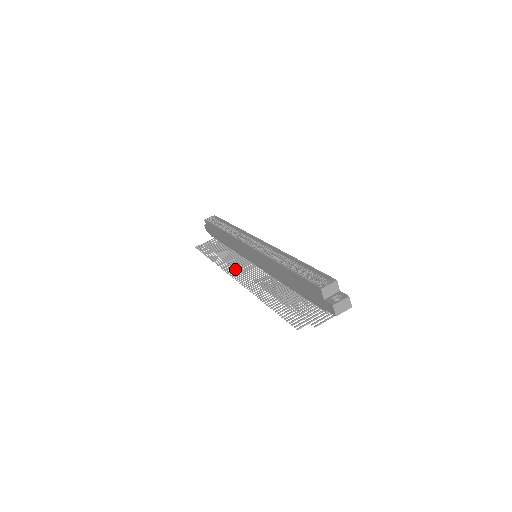
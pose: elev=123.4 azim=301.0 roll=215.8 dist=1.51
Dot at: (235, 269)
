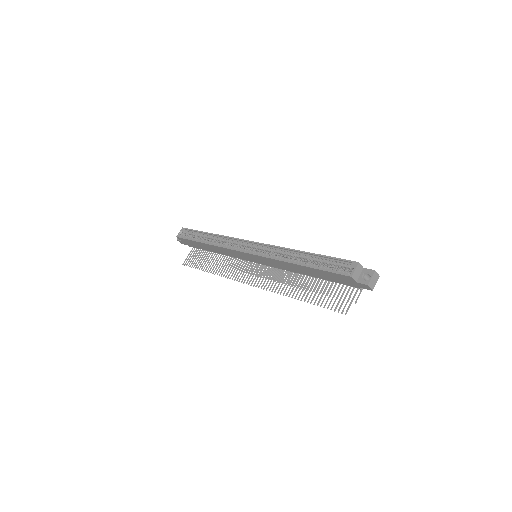
Dot at: (242, 274)
